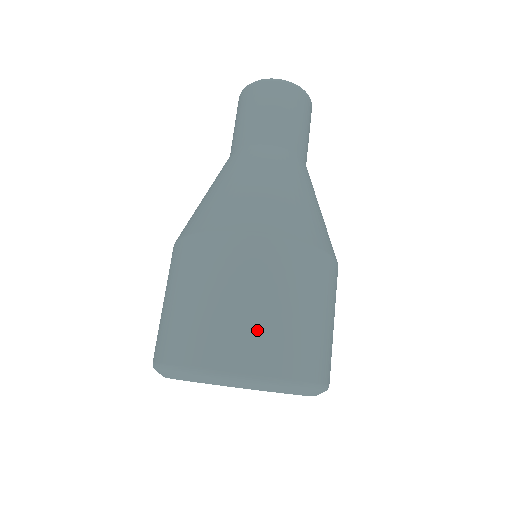
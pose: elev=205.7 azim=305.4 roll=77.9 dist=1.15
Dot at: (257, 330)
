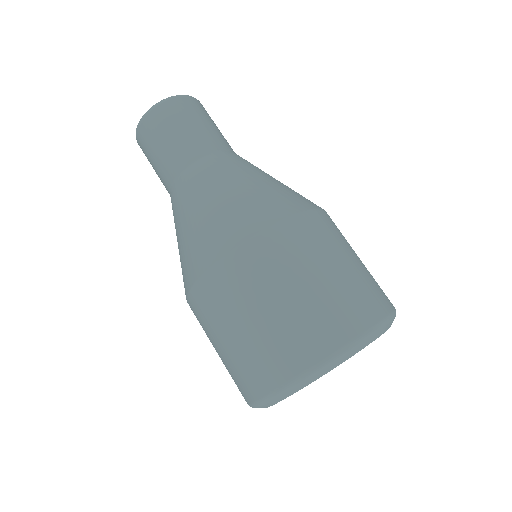
Dot at: (372, 278)
